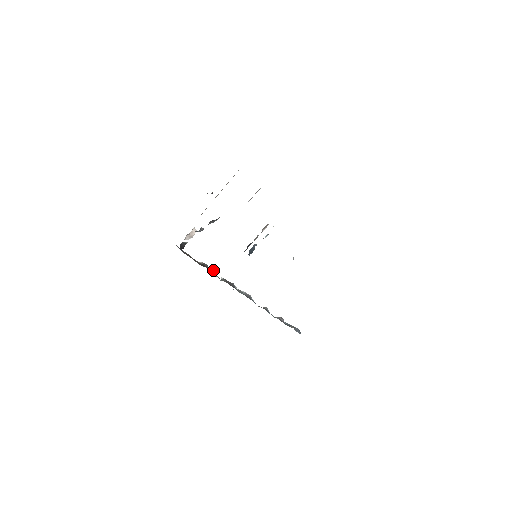
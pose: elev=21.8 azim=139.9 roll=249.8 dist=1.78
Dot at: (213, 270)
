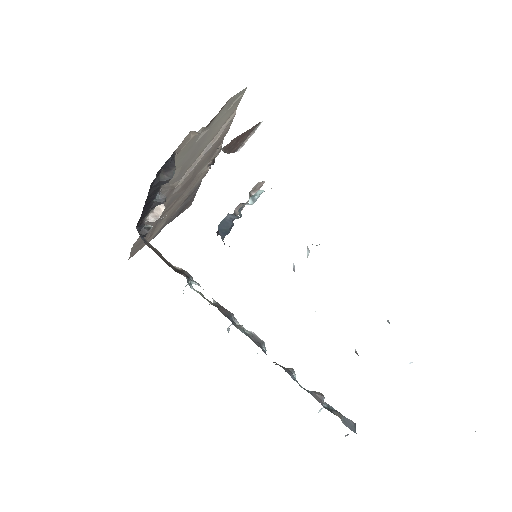
Dot at: occluded
